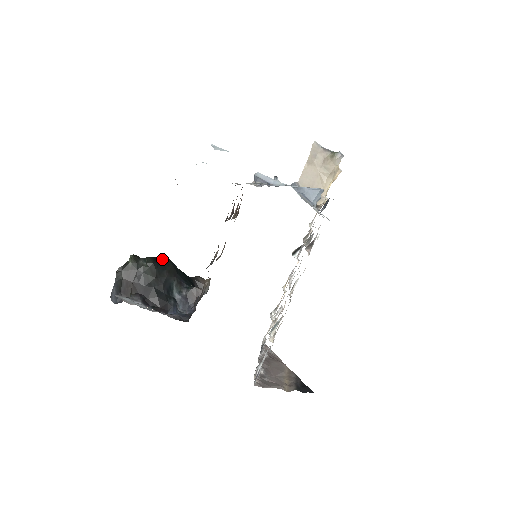
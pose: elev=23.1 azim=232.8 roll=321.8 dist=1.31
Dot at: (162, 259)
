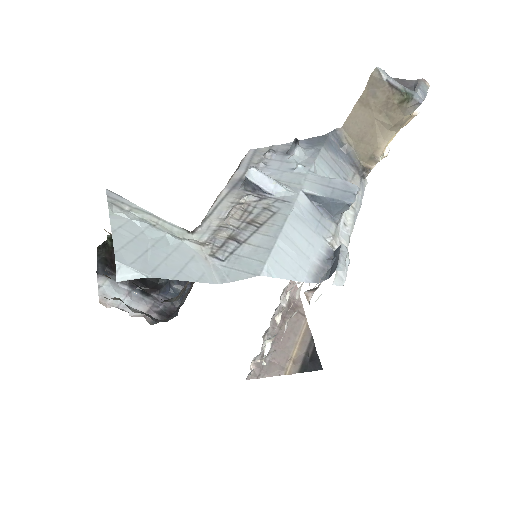
Dot at: occluded
